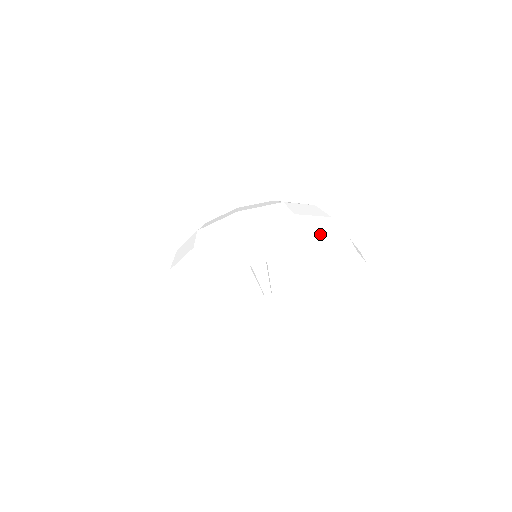
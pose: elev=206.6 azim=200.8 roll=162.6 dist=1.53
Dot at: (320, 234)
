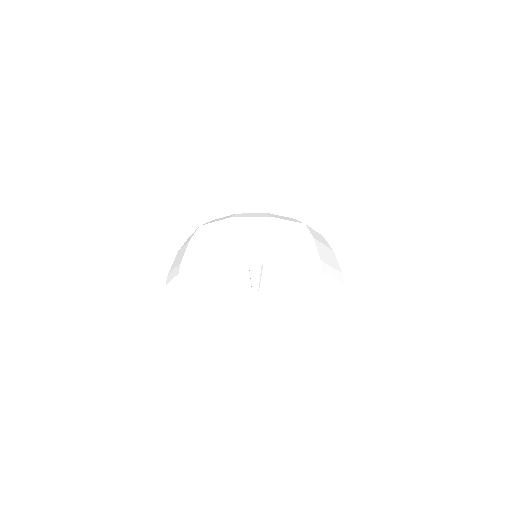
Dot at: occluded
